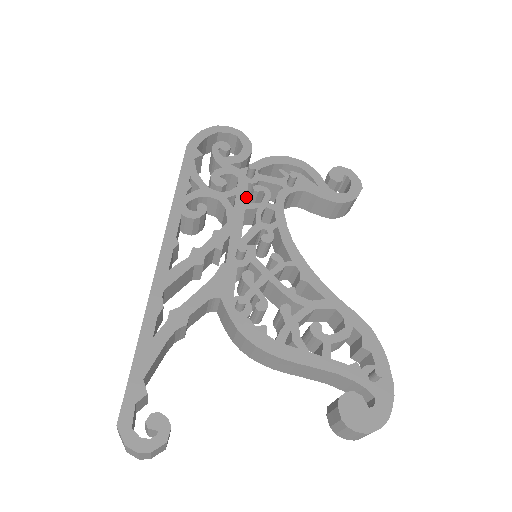
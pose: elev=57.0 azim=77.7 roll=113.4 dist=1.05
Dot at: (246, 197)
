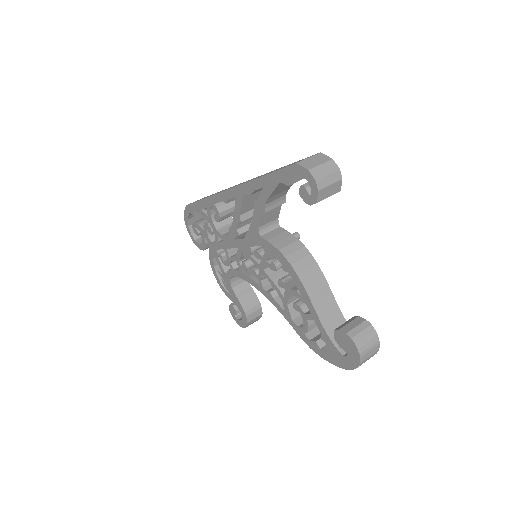
Dot at: occluded
